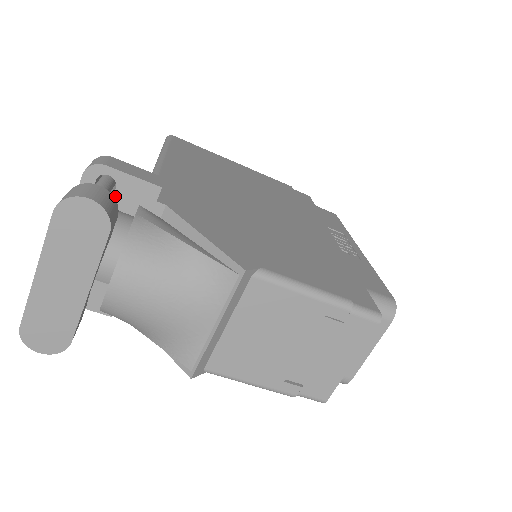
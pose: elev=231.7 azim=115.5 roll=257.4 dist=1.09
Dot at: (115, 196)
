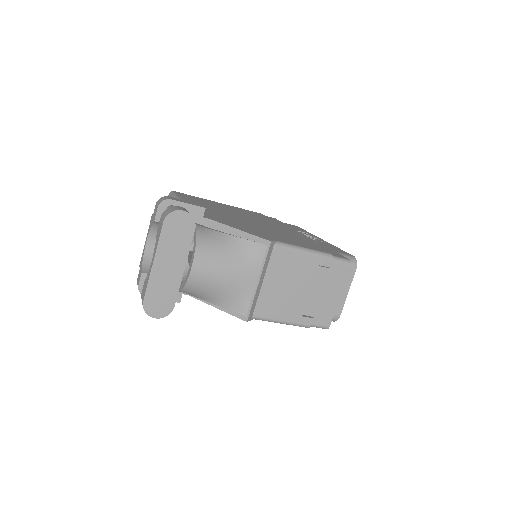
Dot at: occluded
